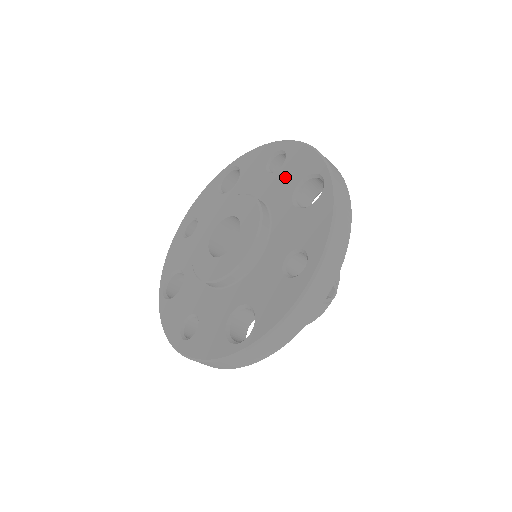
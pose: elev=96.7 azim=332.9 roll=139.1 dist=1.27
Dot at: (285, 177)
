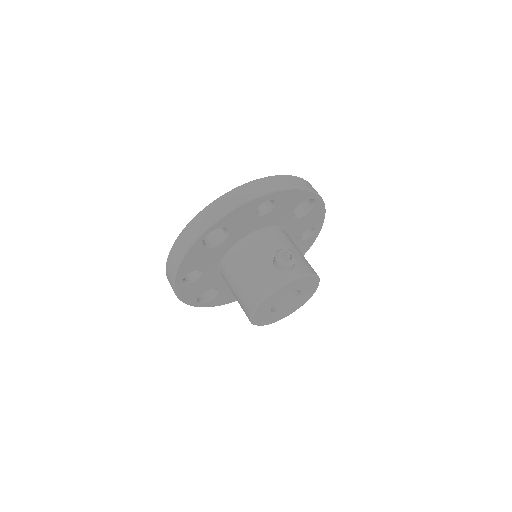
Dot at: occluded
